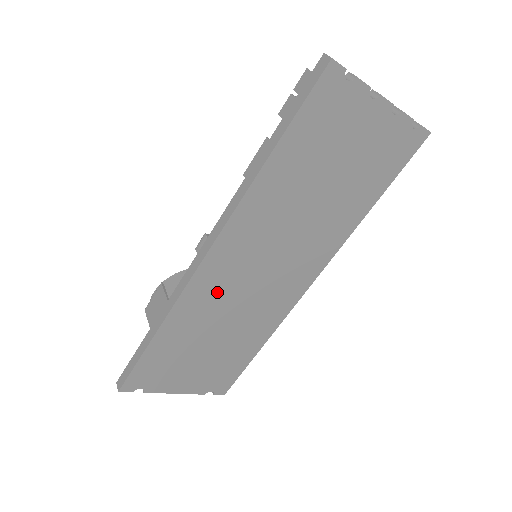
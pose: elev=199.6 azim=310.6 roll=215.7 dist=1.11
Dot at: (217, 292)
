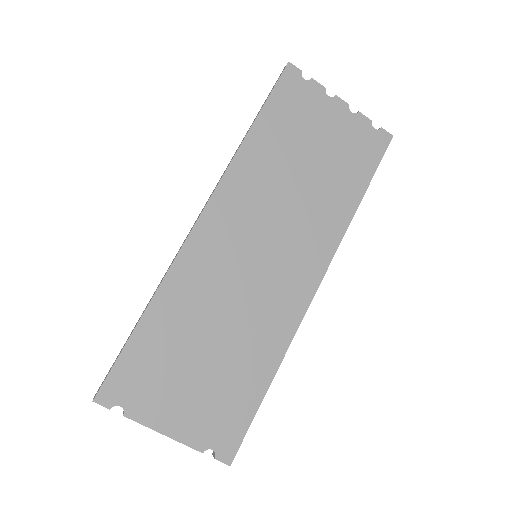
Dot at: (213, 268)
